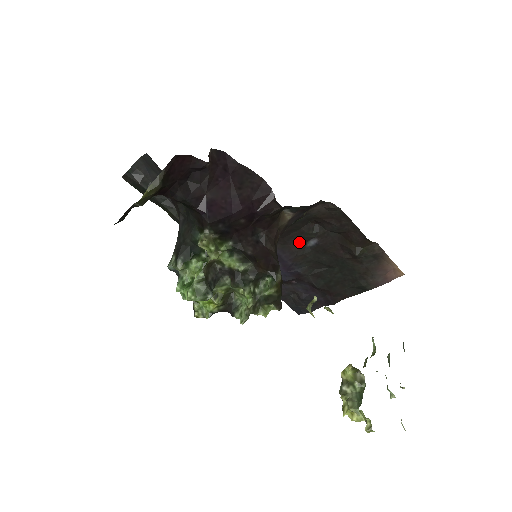
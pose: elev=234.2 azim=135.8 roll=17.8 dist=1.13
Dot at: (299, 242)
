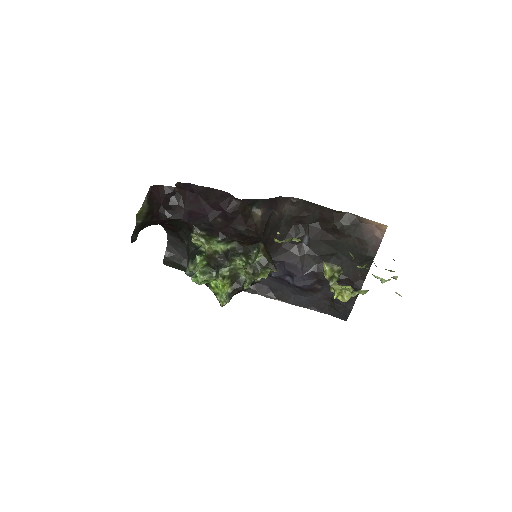
Dot at: (296, 245)
